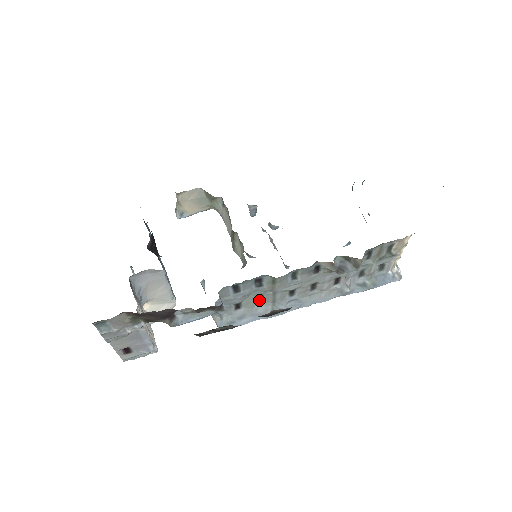
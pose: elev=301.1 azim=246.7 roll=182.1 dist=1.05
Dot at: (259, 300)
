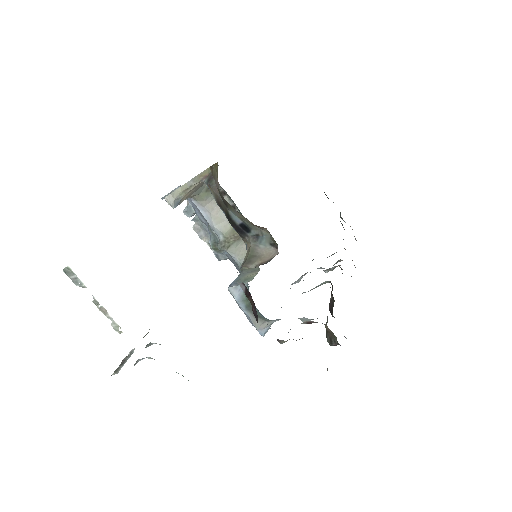
Dot at: occluded
